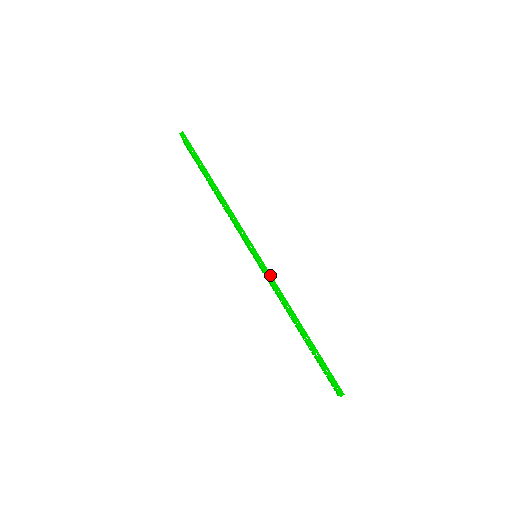
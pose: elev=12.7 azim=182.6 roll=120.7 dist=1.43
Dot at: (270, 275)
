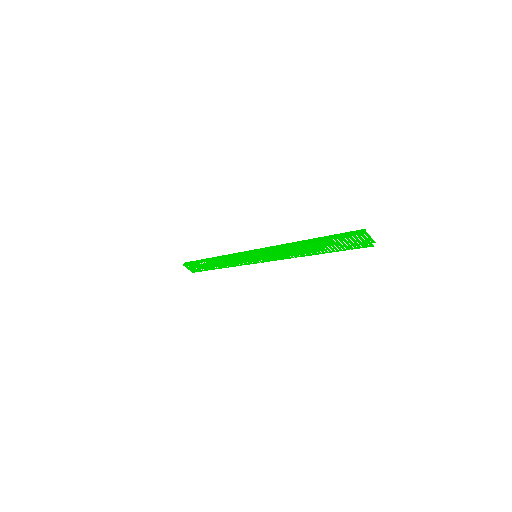
Dot at: (266, 248)
